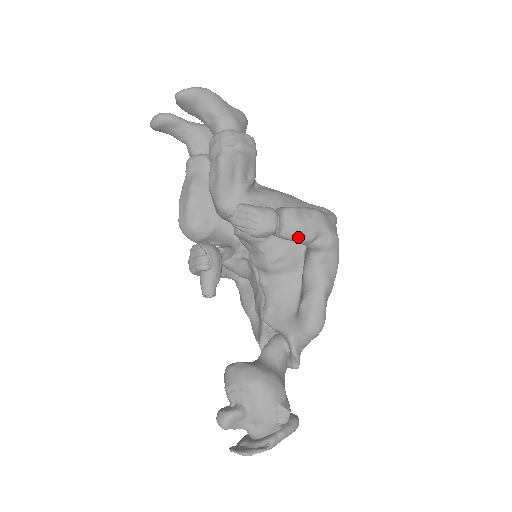
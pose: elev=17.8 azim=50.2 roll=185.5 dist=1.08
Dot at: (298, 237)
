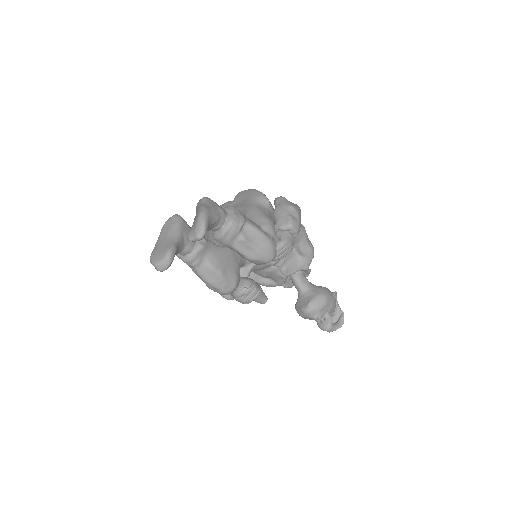
Dot at: occluded
